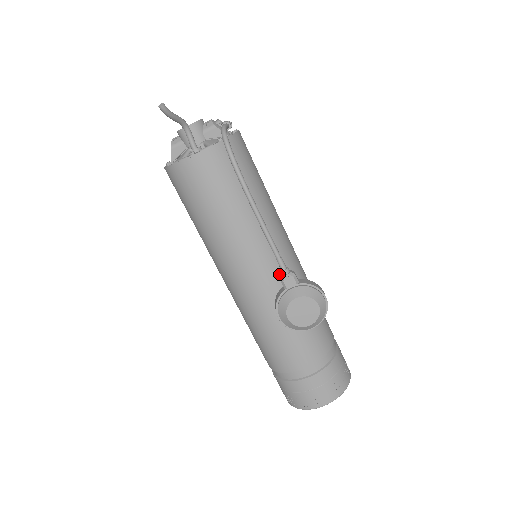
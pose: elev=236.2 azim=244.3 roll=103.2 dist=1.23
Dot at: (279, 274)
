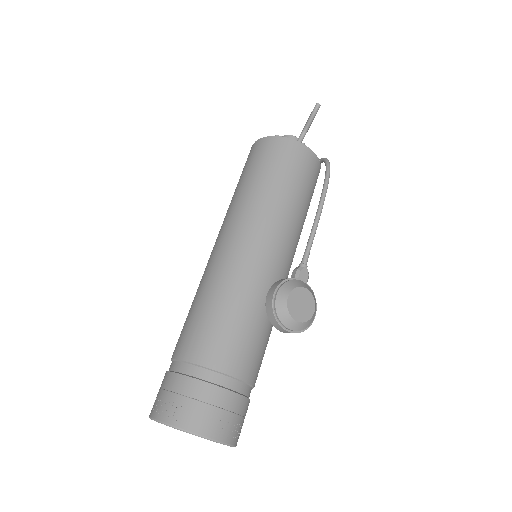
Dot at: (282, 273)
